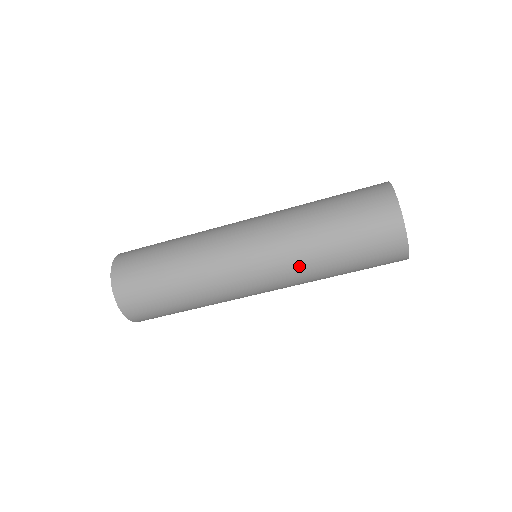
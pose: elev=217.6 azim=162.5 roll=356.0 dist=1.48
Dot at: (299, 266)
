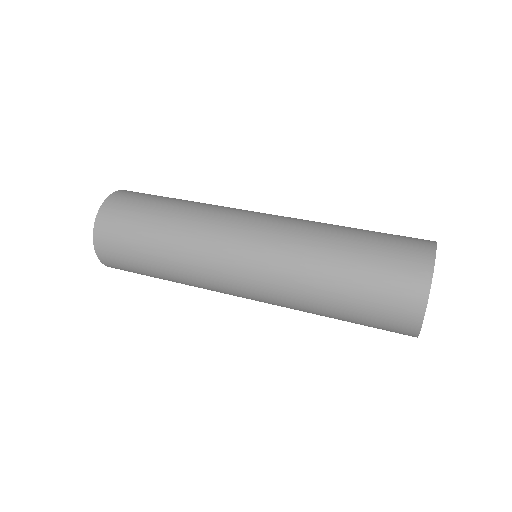
Dot at: (292, 285)
